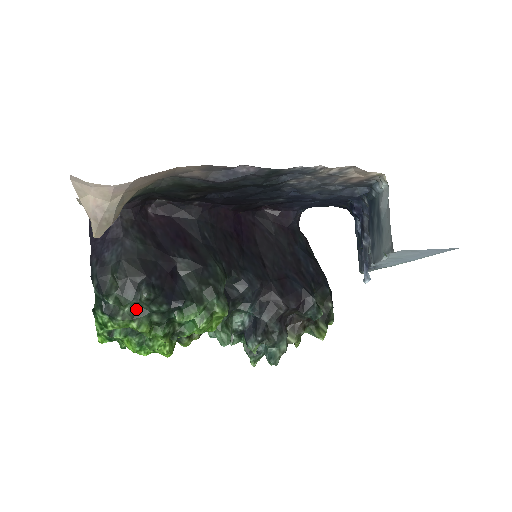
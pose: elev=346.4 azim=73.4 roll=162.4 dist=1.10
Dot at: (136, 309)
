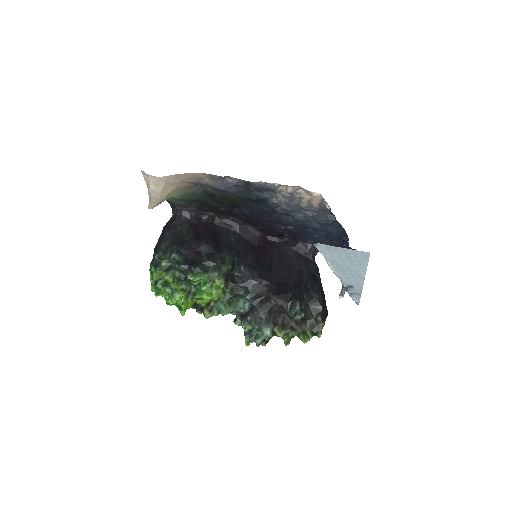
Dot at: (169, 266)
